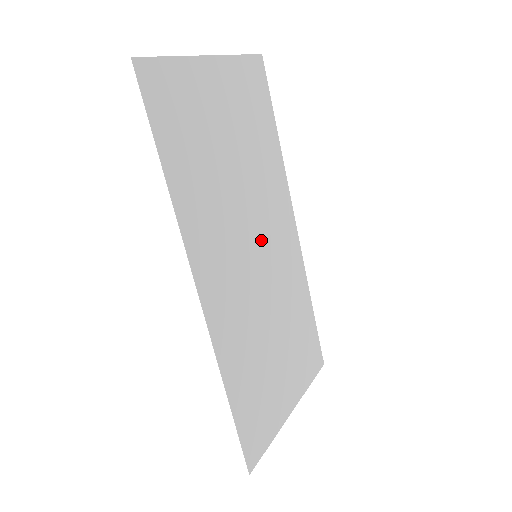
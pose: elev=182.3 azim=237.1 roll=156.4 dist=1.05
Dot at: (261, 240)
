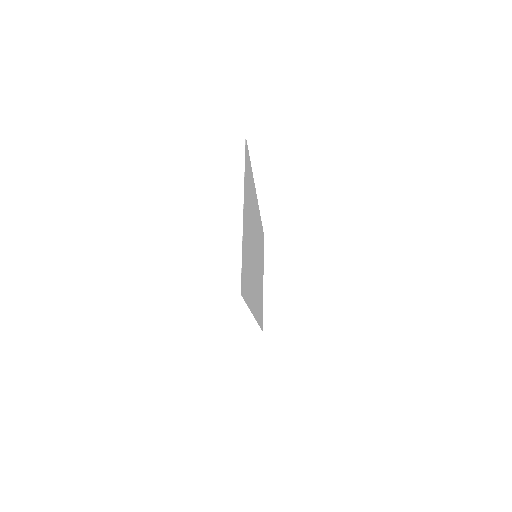
Dot at: (255, 244)
